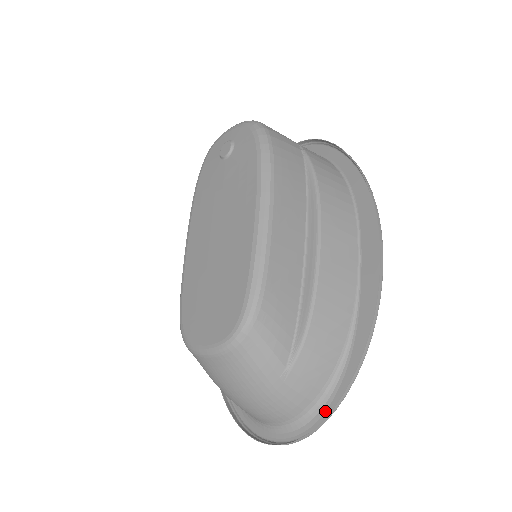
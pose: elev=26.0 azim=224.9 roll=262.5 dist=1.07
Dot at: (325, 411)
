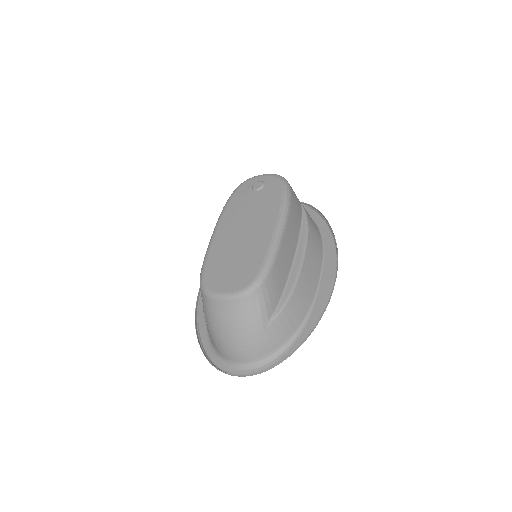
Dot at: (280, 358)
